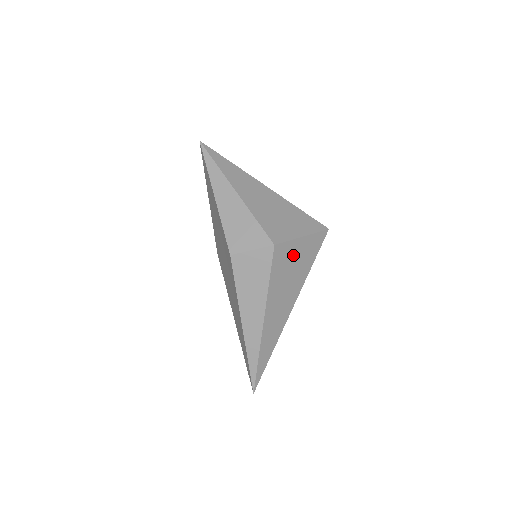
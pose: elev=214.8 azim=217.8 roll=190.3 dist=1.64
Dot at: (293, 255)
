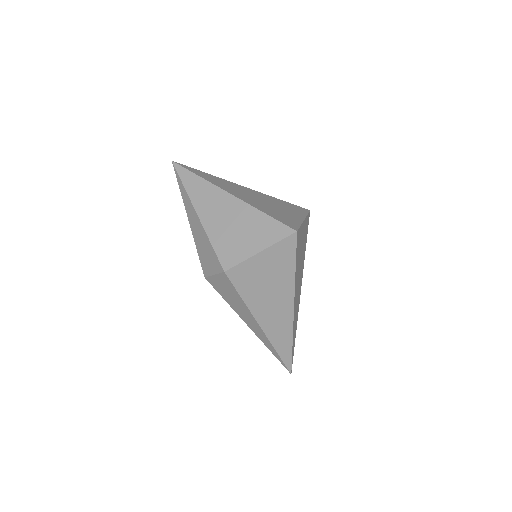
Dot at: (258, 270)
